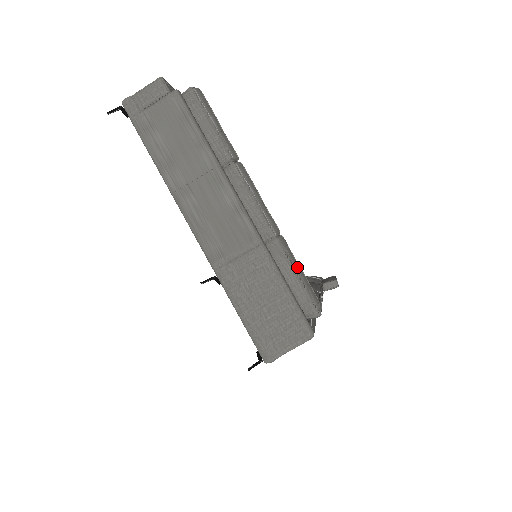
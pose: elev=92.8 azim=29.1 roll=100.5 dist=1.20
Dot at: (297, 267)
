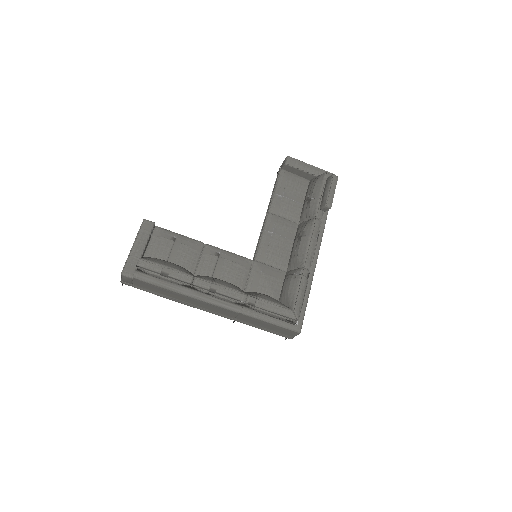
Dot at: (268, 307)
